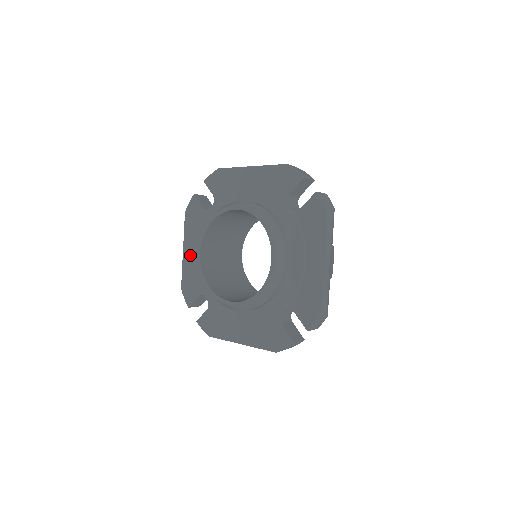
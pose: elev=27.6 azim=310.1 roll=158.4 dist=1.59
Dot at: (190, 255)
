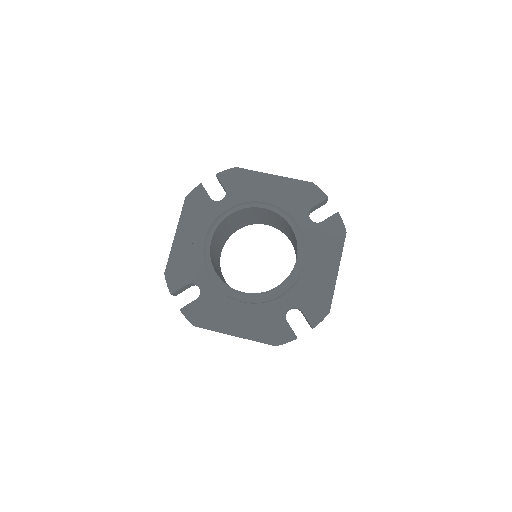
Dot at: (184, 241)
